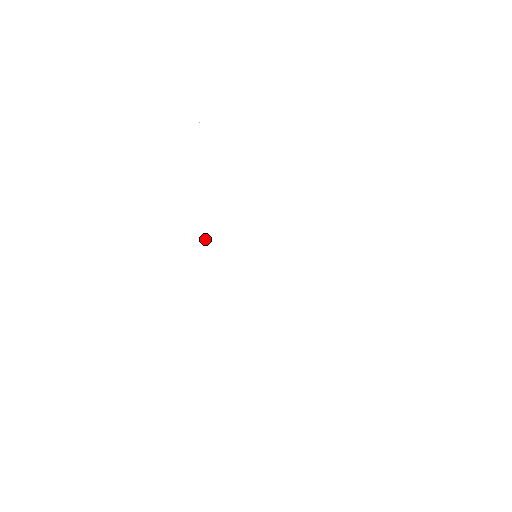
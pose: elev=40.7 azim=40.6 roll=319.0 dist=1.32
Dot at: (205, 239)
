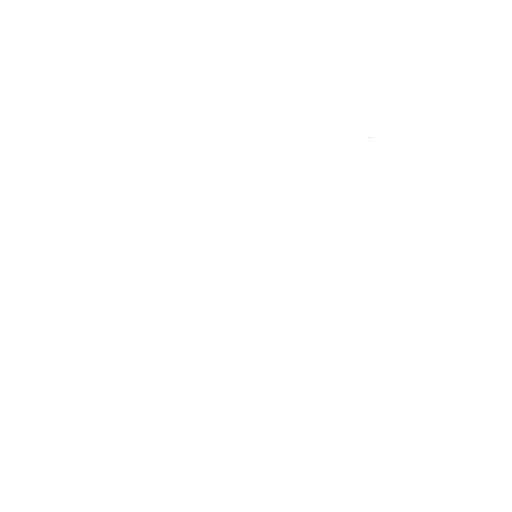
Dot at: (140, 261)
